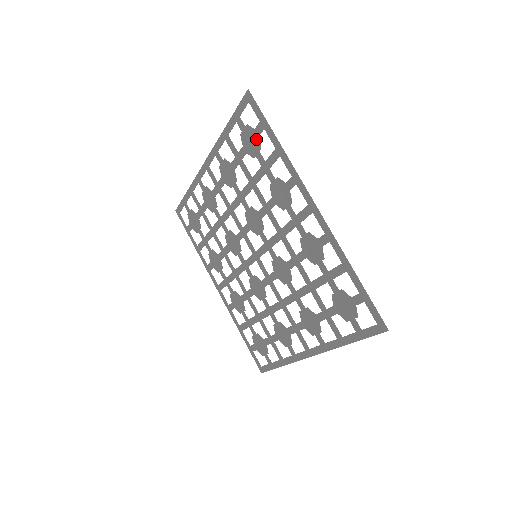
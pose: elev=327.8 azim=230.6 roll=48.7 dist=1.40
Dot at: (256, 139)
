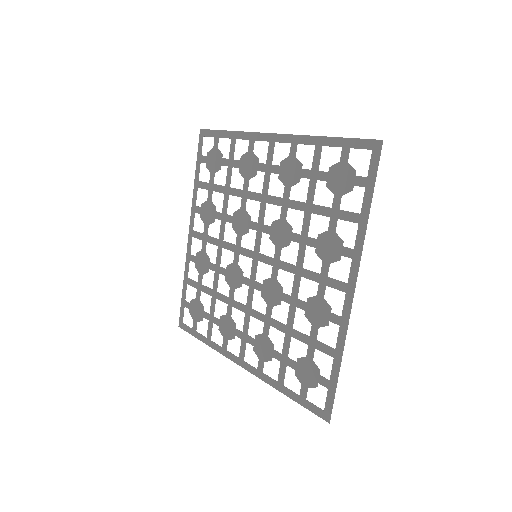
Dot at: (217, 153)
